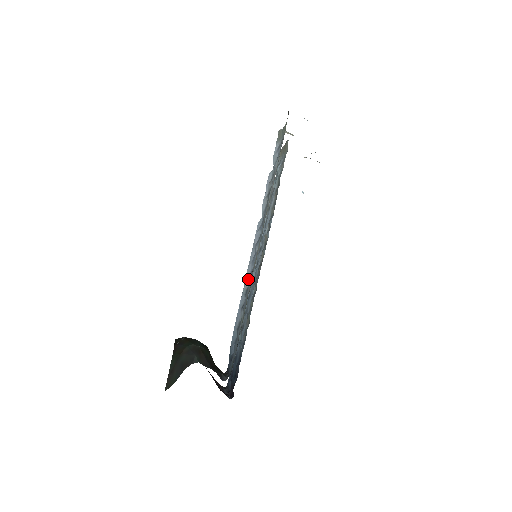
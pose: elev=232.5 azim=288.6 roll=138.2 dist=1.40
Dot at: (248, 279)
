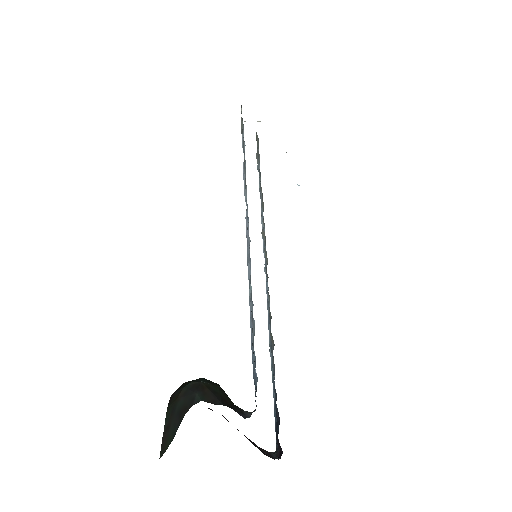
Dot at: occluded
